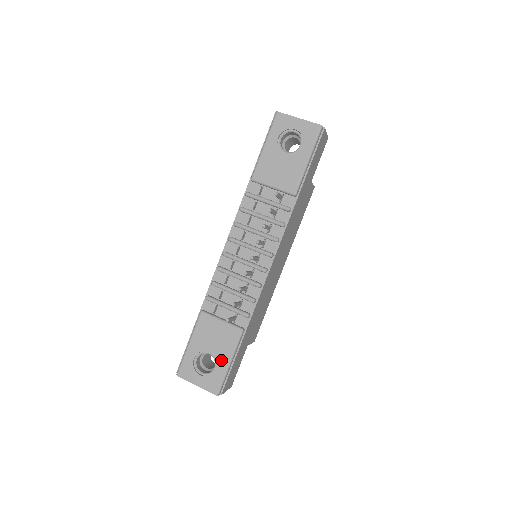
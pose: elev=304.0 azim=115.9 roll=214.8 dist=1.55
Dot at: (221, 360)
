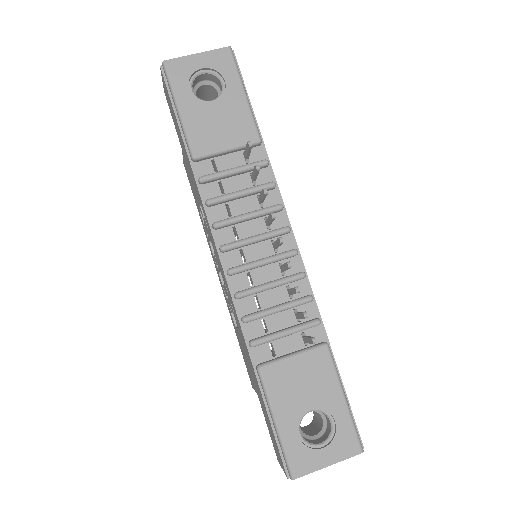
Dot at: (332, 404)
